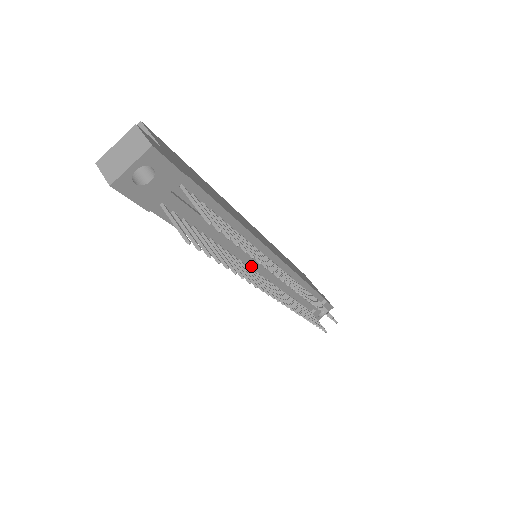
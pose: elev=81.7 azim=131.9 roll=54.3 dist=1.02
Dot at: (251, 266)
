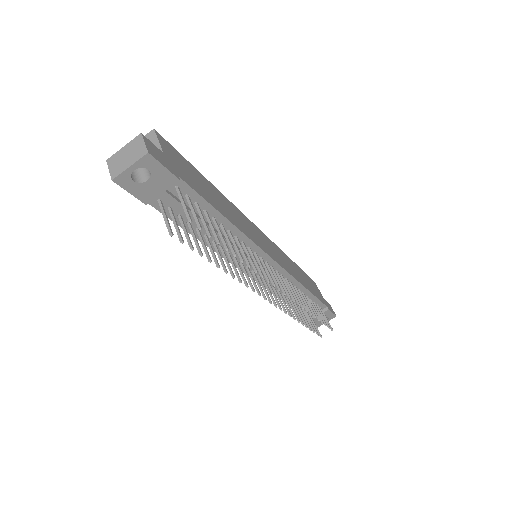
Dot at: (246, 264)
